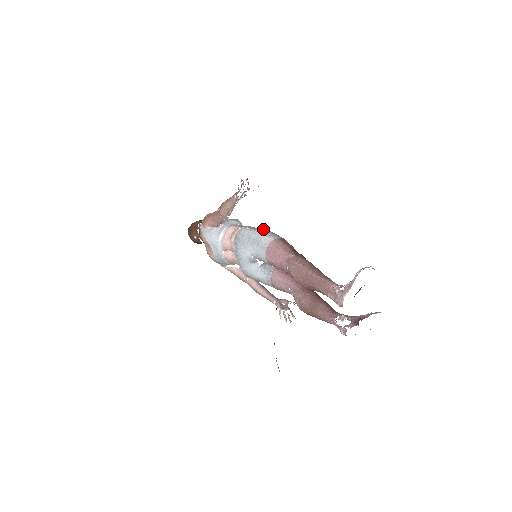
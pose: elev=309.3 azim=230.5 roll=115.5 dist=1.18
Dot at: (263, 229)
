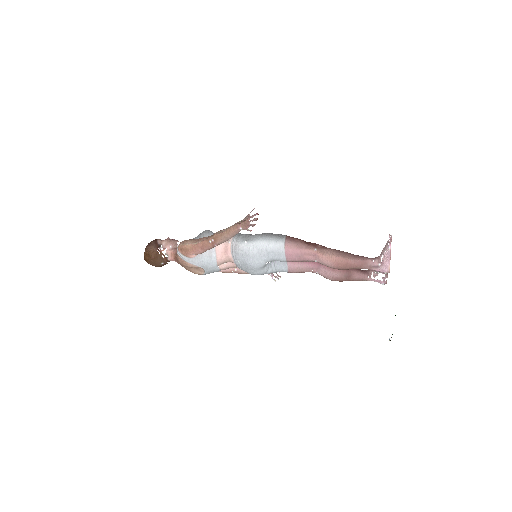
Dot at: (262, 236)
